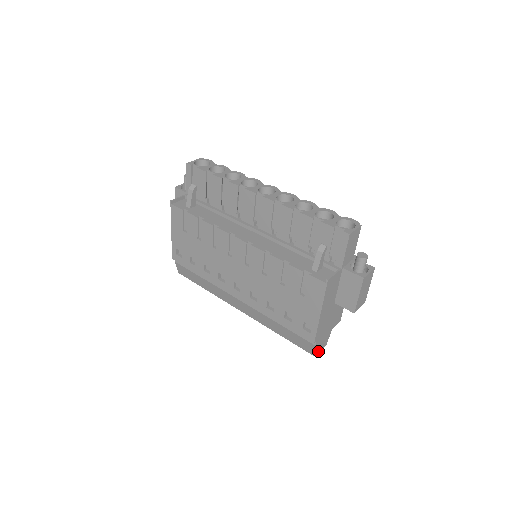
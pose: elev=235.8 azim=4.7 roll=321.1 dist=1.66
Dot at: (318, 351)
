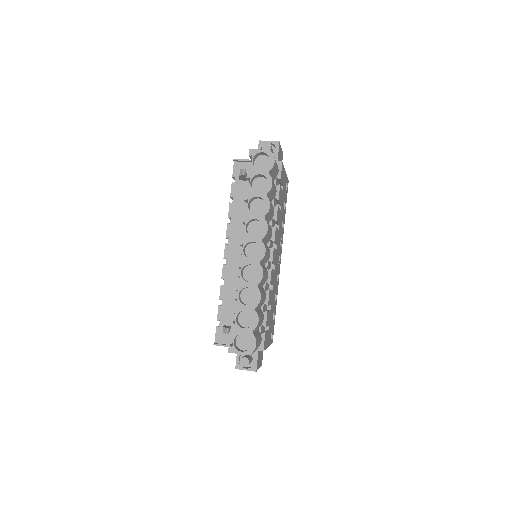
Dot at: occluded
